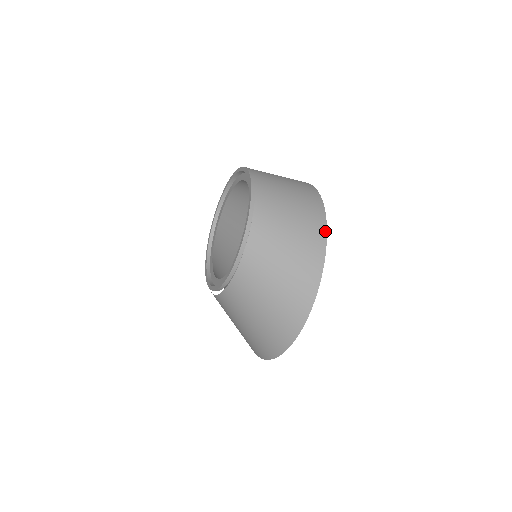
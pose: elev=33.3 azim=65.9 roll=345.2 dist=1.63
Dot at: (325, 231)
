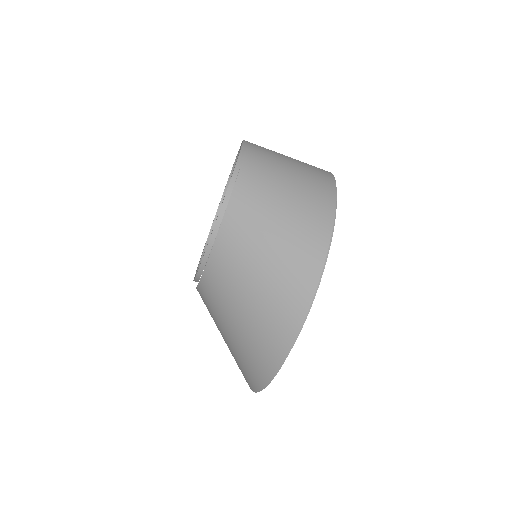
Dot at: (331, 175)
